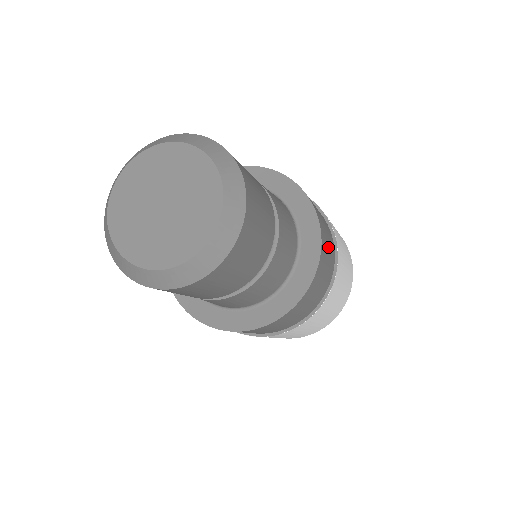
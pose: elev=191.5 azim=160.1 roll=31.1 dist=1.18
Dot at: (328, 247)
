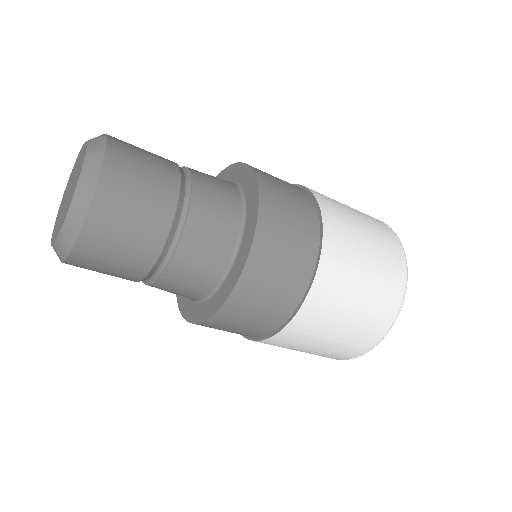
Dot at: (269, 292)
